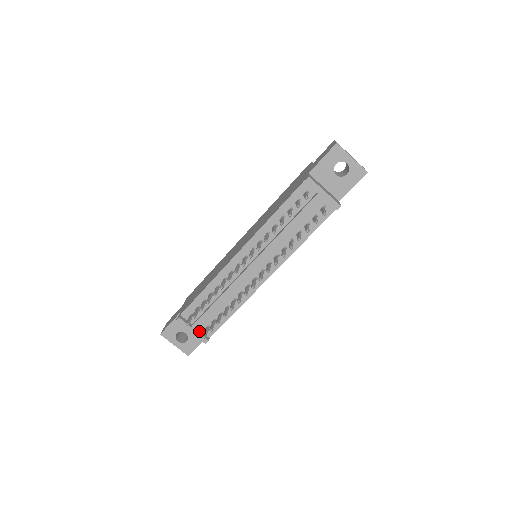
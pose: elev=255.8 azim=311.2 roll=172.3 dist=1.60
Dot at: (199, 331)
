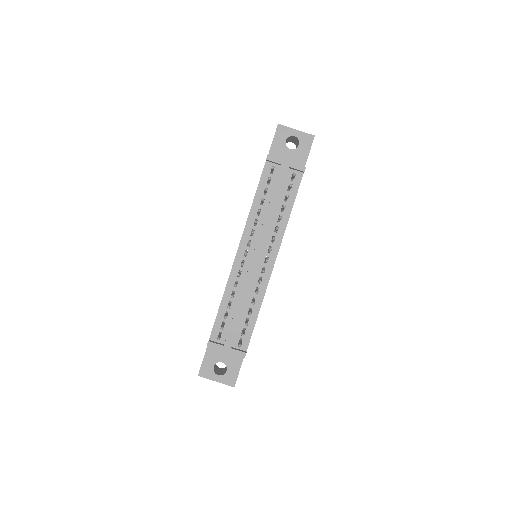
Dot at: (233, 348)
